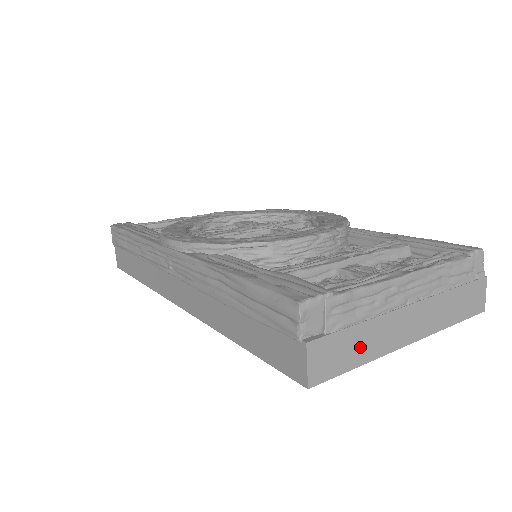
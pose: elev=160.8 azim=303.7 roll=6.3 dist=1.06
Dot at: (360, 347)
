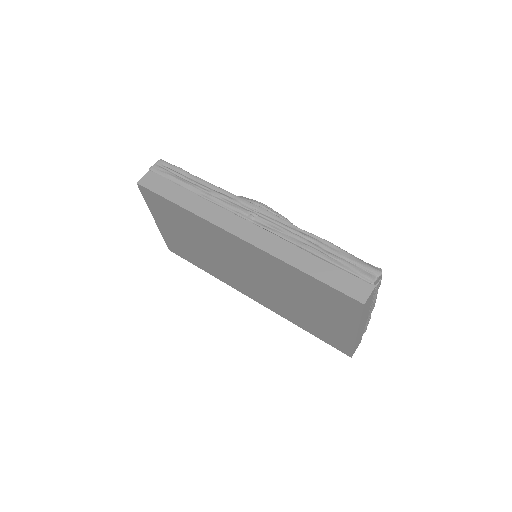
Dot at: (365, 311)
